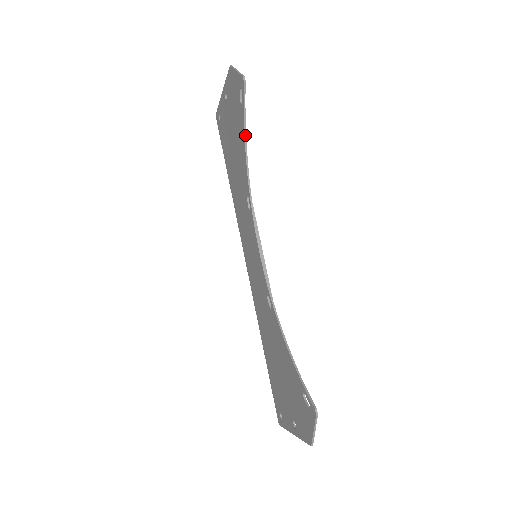
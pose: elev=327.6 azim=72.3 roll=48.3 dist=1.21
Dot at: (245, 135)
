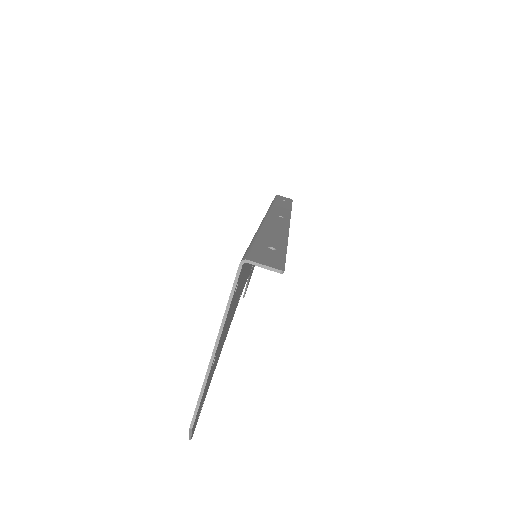
Dot at: occluded
